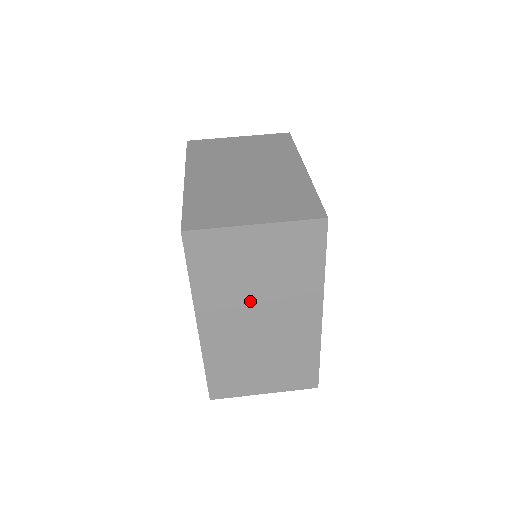
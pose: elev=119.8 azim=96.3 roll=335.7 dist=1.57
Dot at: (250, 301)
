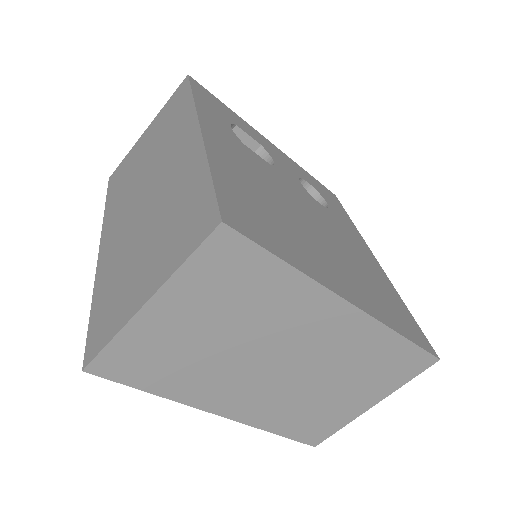
Dot at: occluded
